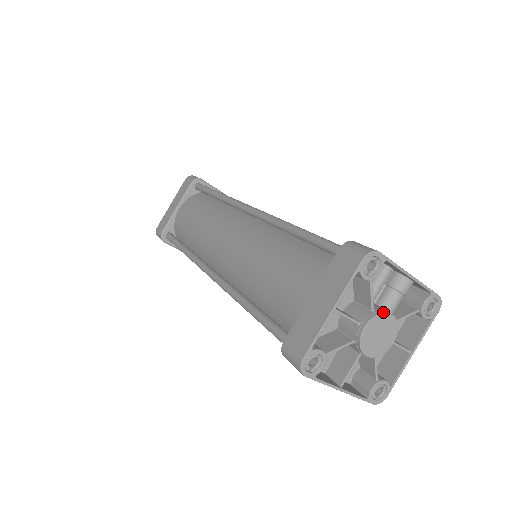
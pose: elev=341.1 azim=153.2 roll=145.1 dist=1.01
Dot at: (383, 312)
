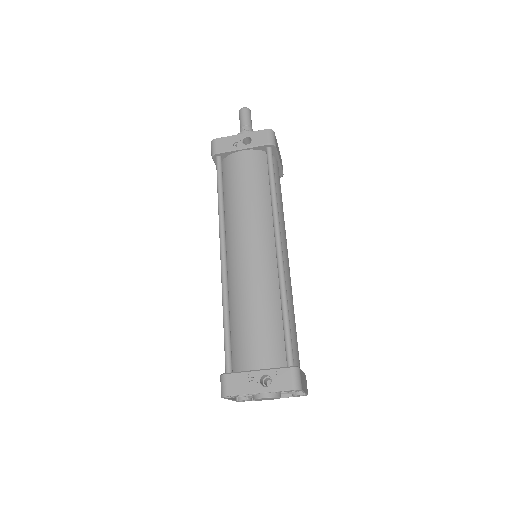
Dot at: (258, 398)
